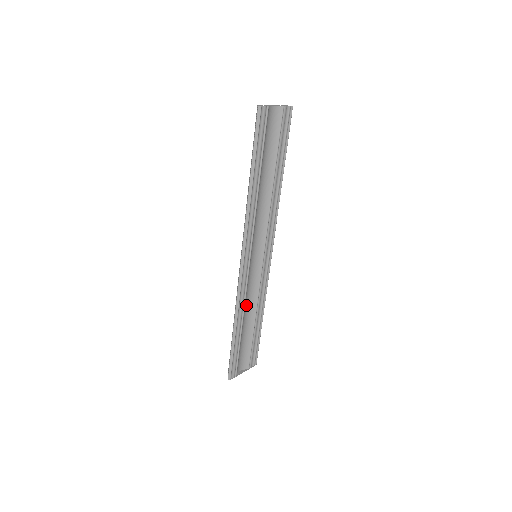
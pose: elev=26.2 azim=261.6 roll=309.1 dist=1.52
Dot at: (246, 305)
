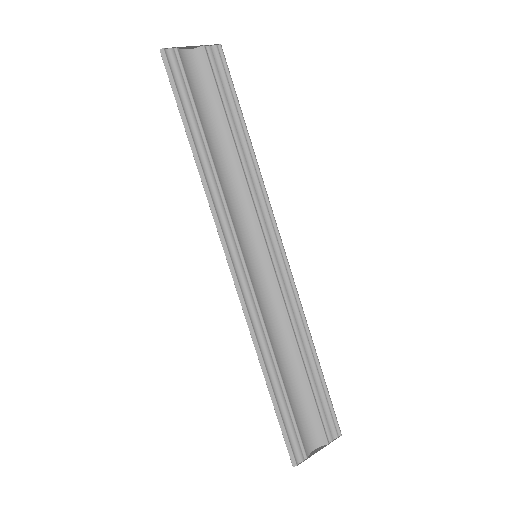
Dot at: (274, 335)
